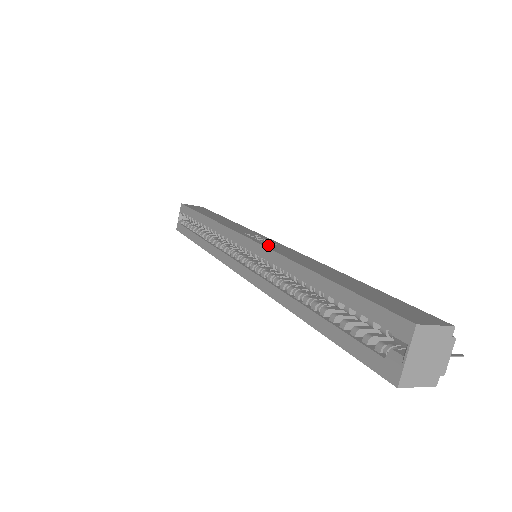
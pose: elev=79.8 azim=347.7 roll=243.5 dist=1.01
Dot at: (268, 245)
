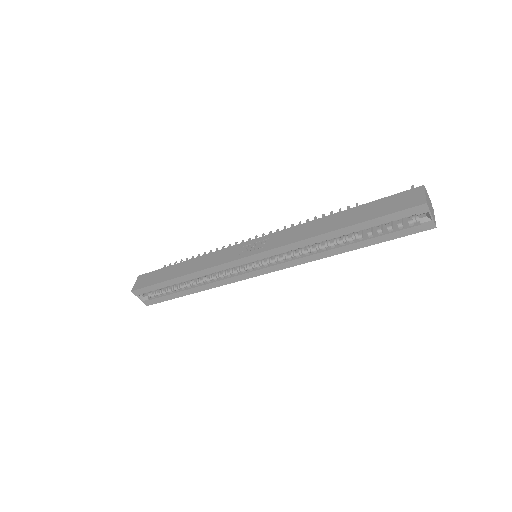
Dot at: (274, 245)
